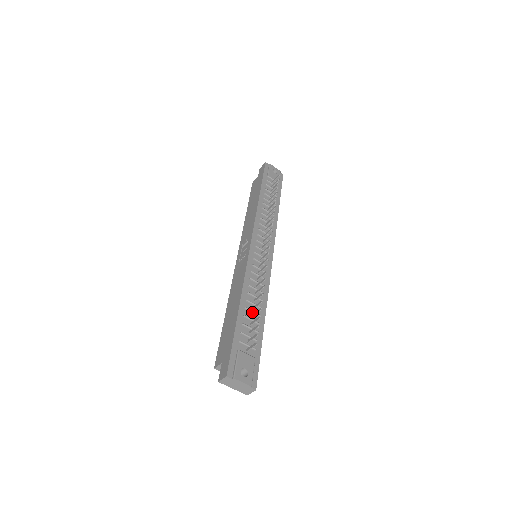
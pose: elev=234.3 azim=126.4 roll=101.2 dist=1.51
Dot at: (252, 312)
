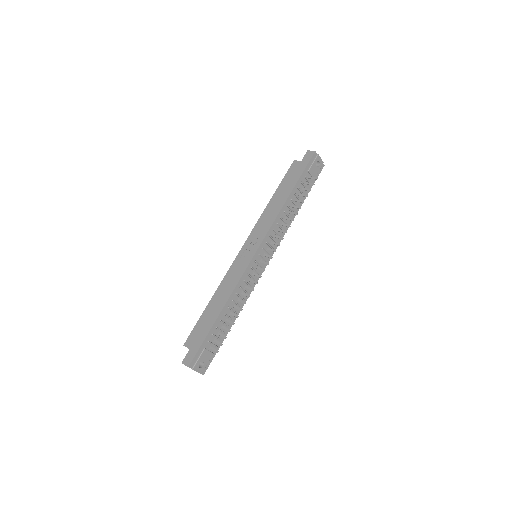
Dot at: (228, 317)
